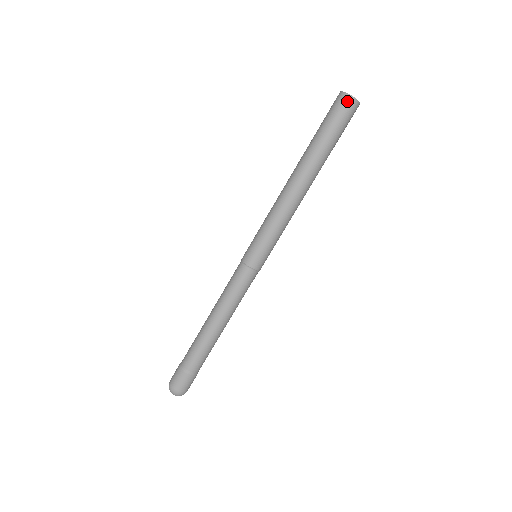
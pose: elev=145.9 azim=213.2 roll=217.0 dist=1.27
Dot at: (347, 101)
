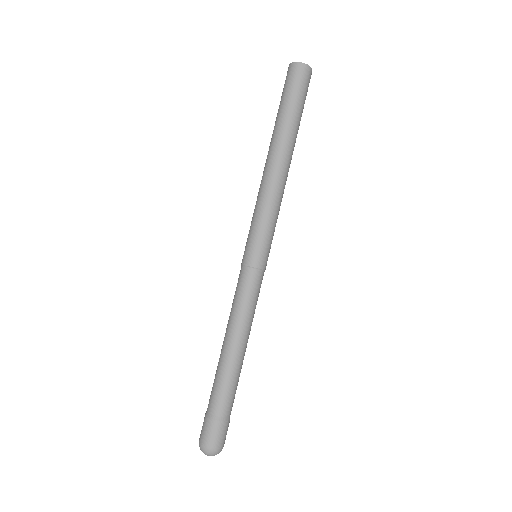
Dot at: (306, 71)
